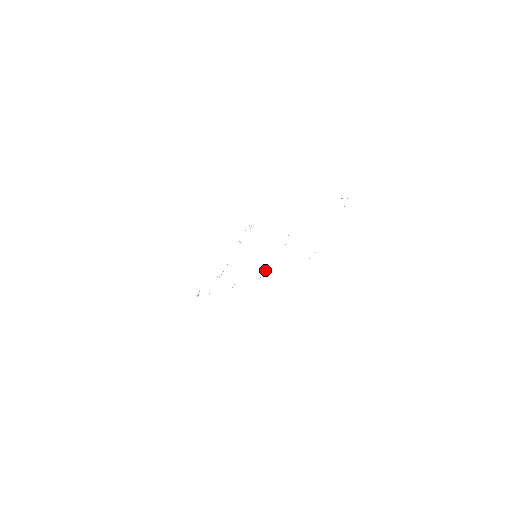
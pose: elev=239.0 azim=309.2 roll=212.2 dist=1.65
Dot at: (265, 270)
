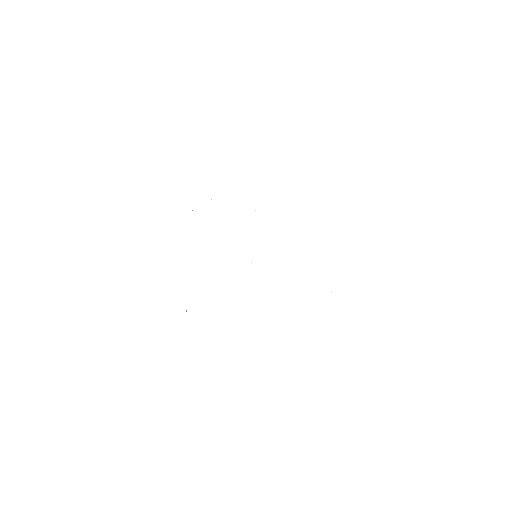
Dot at: occluded
